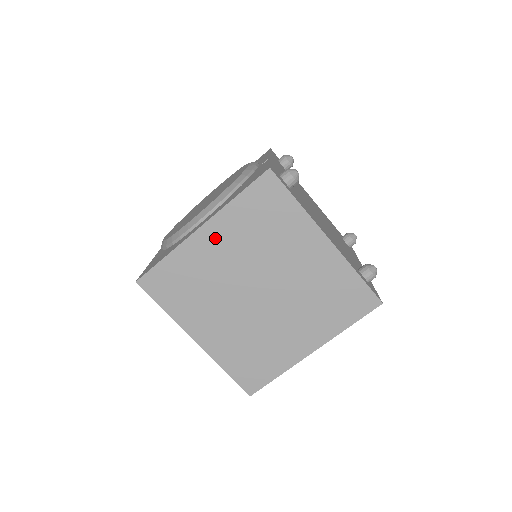
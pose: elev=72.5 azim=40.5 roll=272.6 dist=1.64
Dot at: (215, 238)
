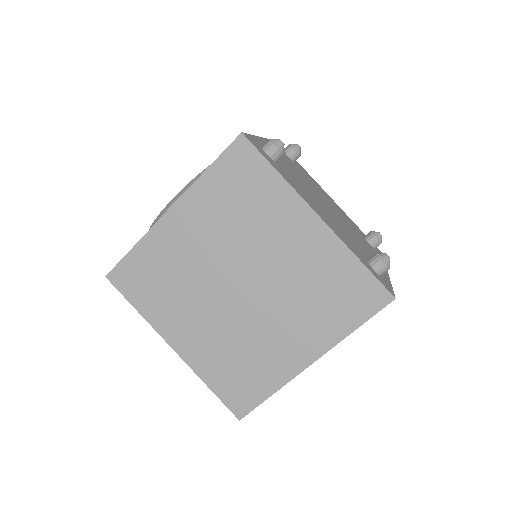
Dot at: (186, 221)
